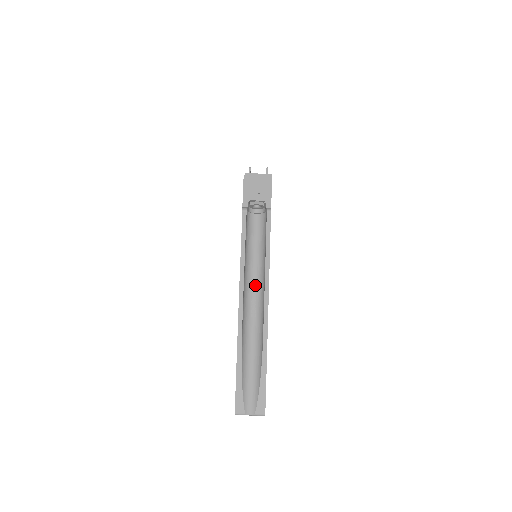
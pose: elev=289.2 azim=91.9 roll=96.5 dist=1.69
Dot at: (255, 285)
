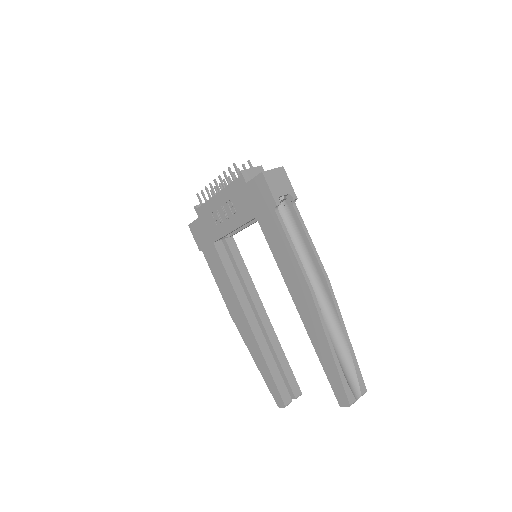
Dot at: occluded
